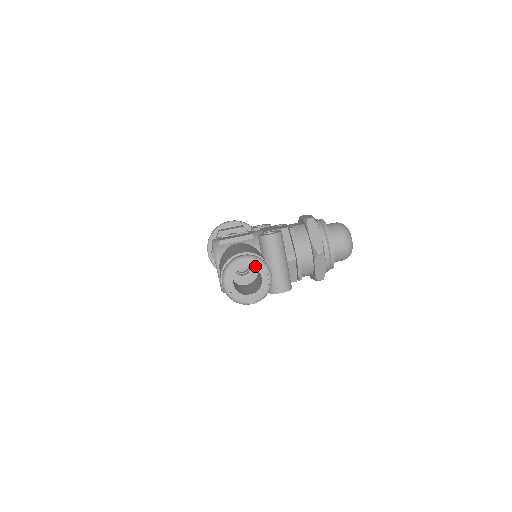
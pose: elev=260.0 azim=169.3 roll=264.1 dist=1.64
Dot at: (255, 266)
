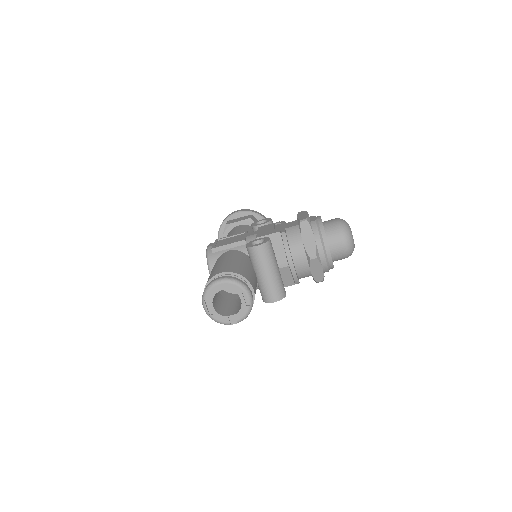
Dot at: (233, 289)
